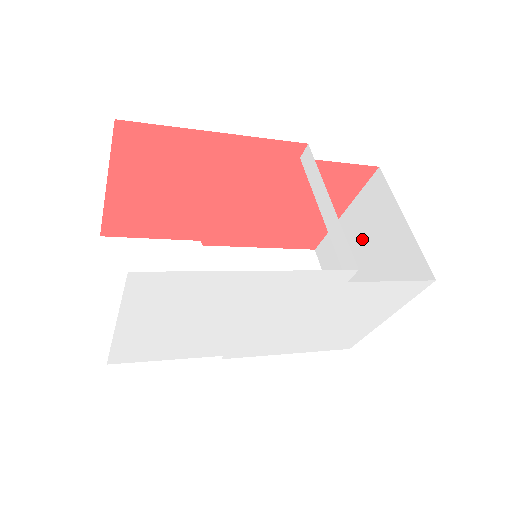
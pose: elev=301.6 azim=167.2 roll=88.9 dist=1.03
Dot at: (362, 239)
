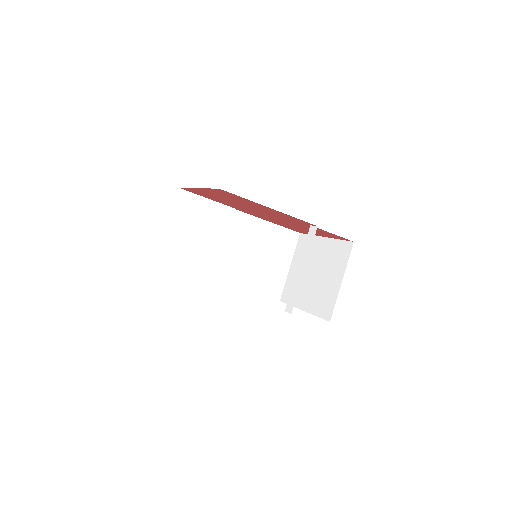
Dot at: (321, 263)
